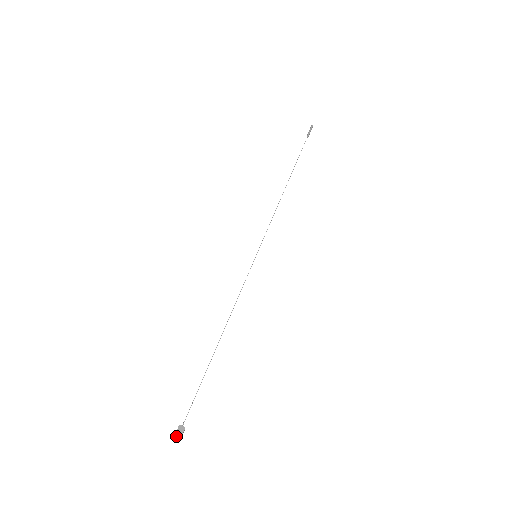
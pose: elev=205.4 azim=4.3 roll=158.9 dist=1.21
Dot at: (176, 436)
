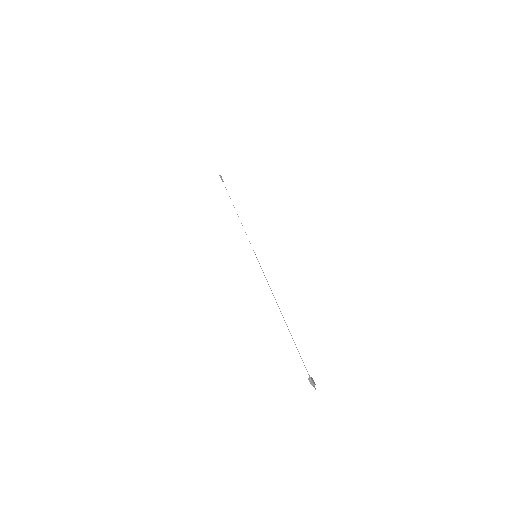
Dot at: (313, 386)
